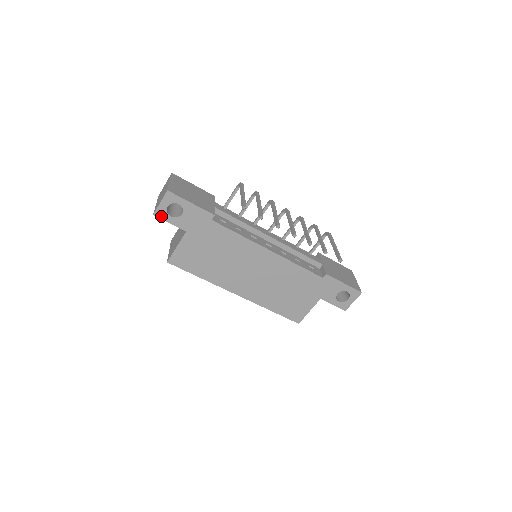
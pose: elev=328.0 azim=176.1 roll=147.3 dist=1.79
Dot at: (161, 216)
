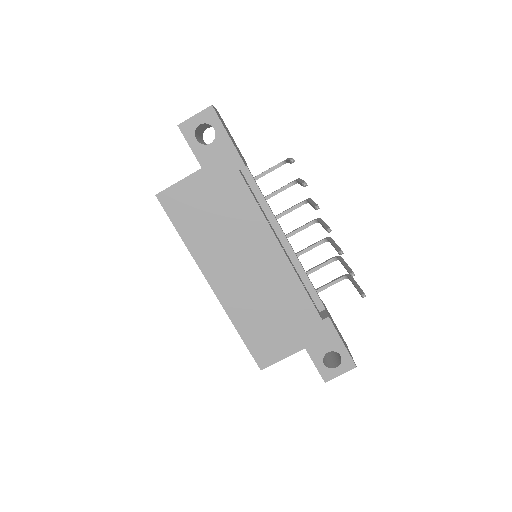
Dot at: (185, 132)
